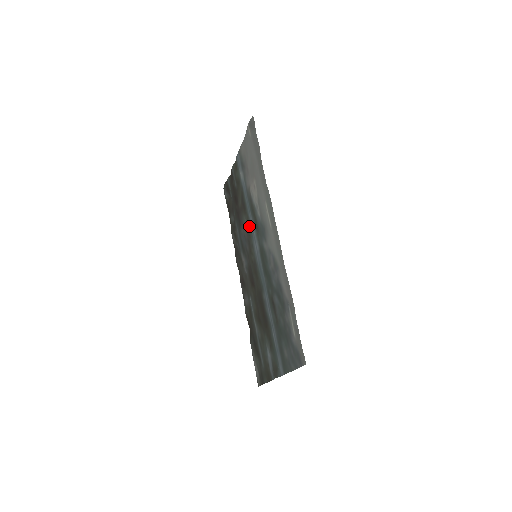
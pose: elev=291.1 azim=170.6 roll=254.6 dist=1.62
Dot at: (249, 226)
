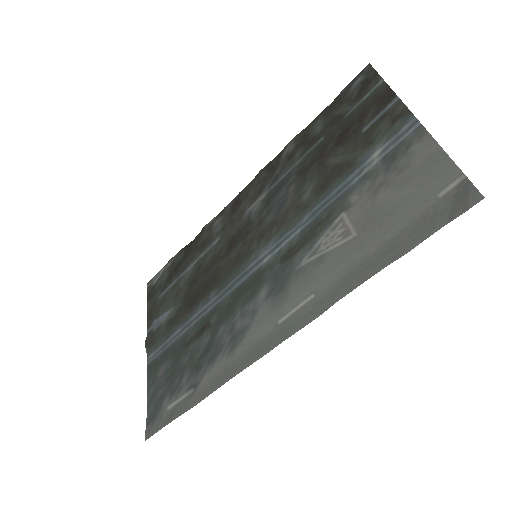
Dot at: (295, 217)
